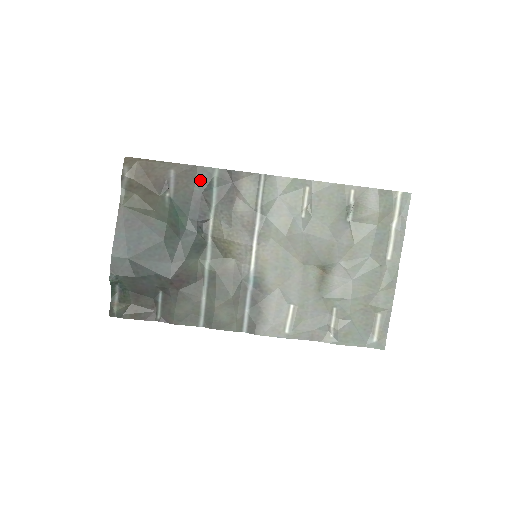
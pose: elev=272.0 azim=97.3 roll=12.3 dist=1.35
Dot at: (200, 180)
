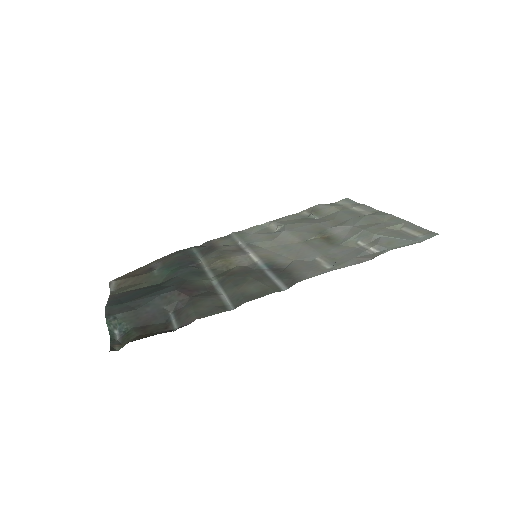
Dot at: (180, 253)
